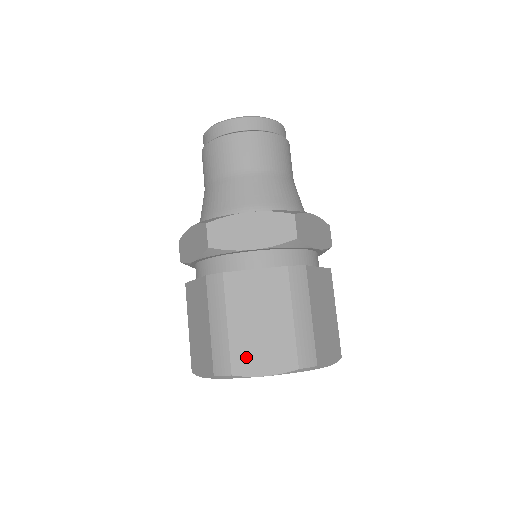
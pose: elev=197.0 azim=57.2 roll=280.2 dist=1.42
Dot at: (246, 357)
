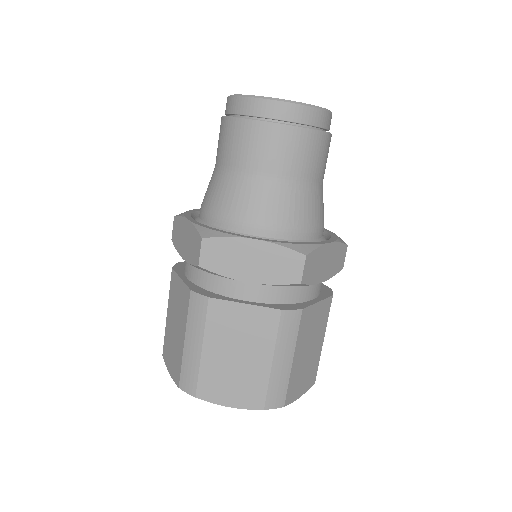
Dot at: (295, 386)
